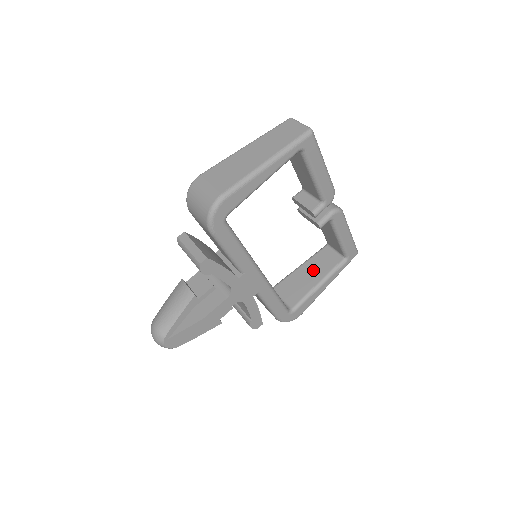
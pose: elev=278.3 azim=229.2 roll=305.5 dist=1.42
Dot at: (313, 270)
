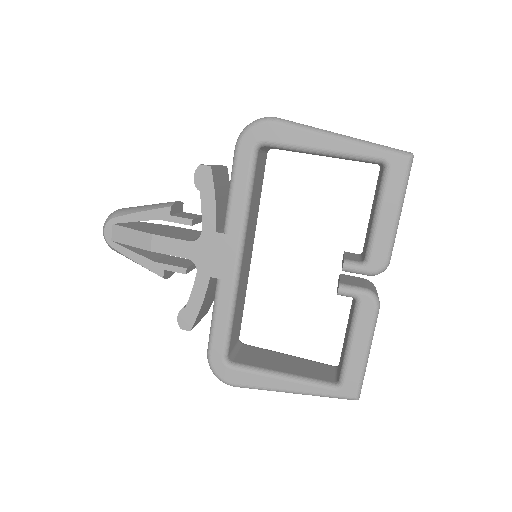
Dot at: (295, 364)
